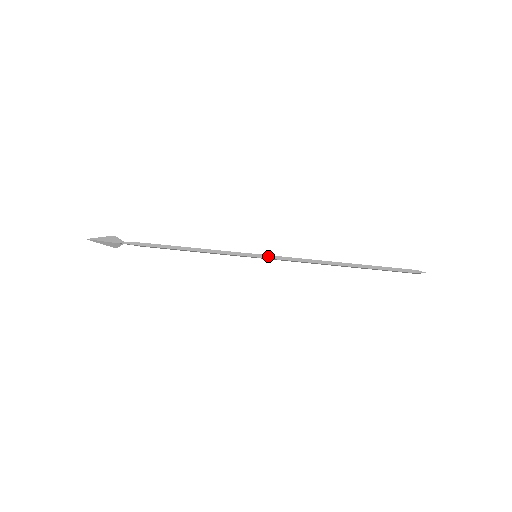
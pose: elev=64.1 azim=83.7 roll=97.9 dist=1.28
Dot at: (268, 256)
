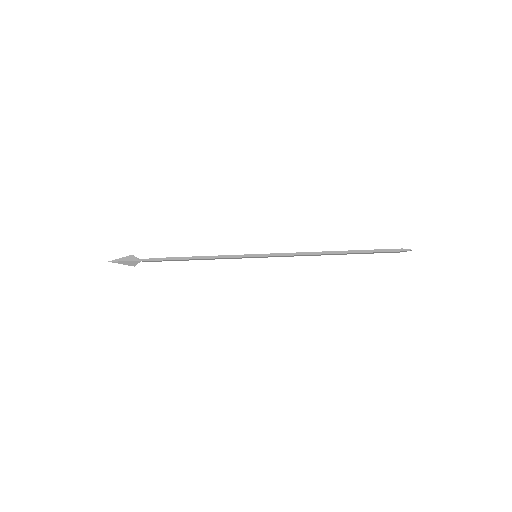
Dot at: (266, 254)
